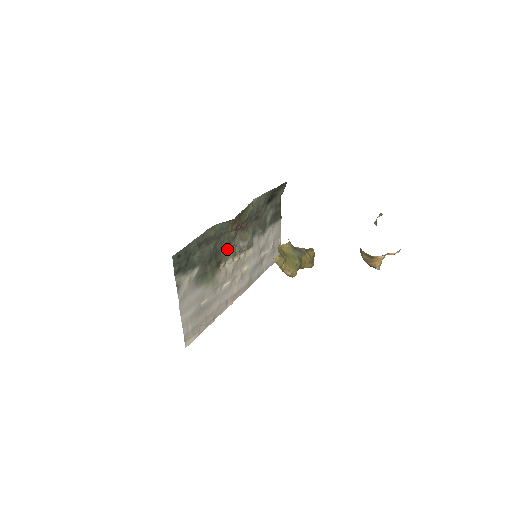
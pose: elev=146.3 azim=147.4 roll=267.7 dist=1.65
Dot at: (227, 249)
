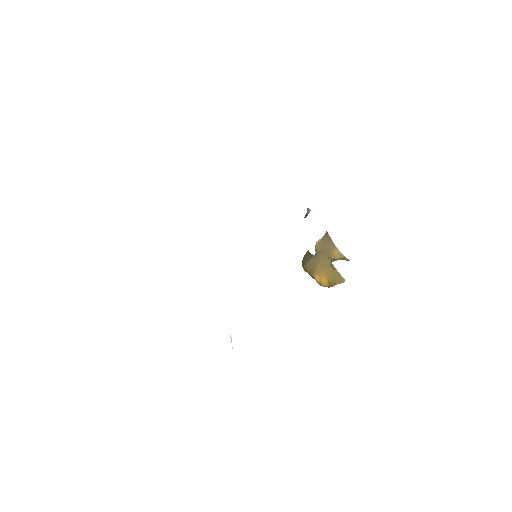
Dot at: occluded
